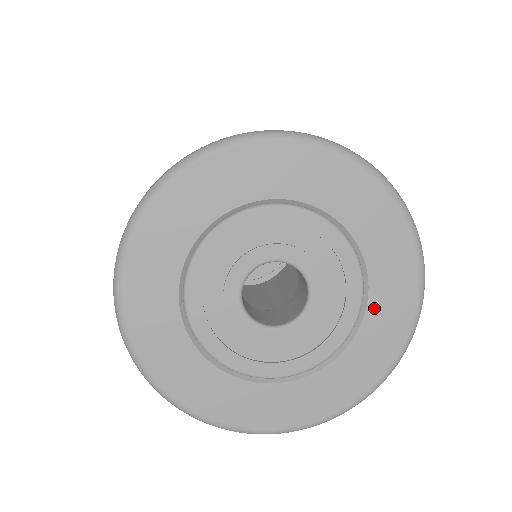
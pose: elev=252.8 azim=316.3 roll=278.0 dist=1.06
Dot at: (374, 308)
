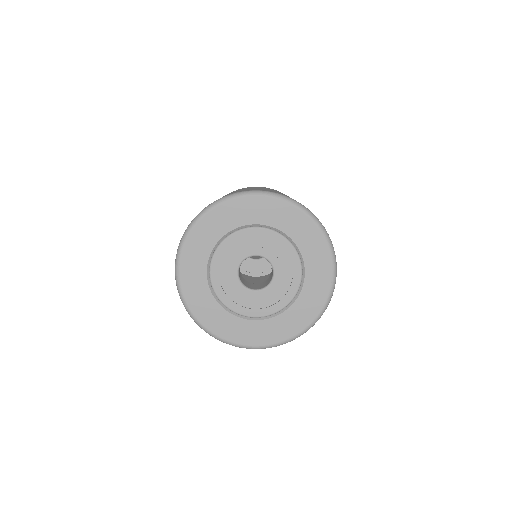
Dot at: (289, 313)
